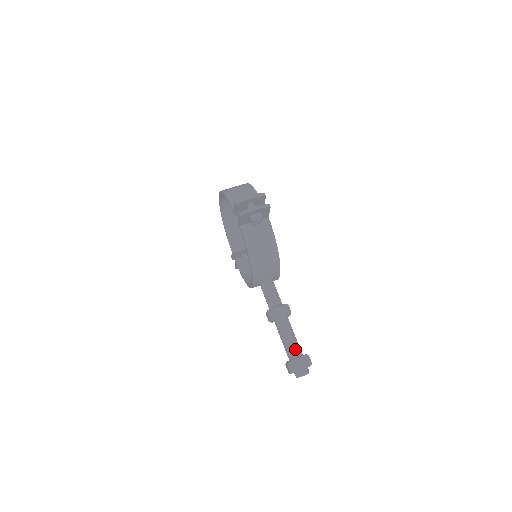
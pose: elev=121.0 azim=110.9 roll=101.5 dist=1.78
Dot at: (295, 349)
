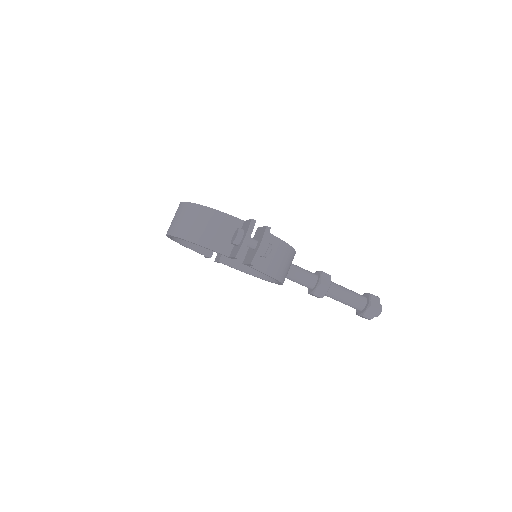
Dot at: (359, 301)
